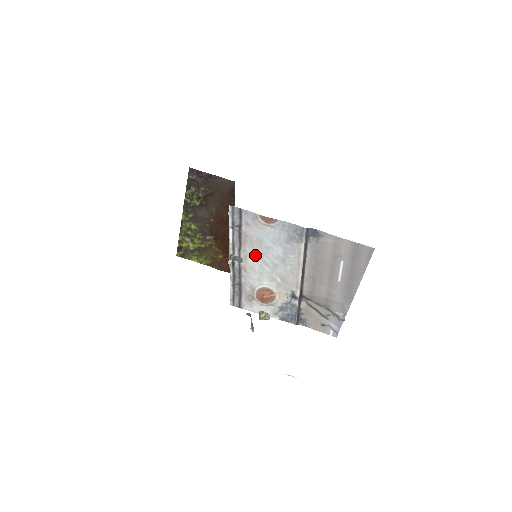
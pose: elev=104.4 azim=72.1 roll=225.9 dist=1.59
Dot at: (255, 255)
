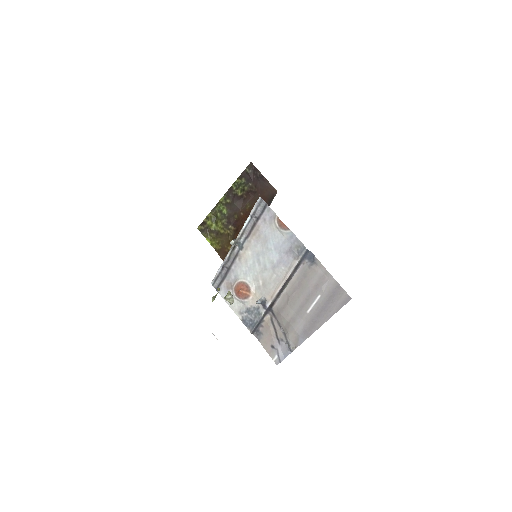
Dot at: (255, 250)
